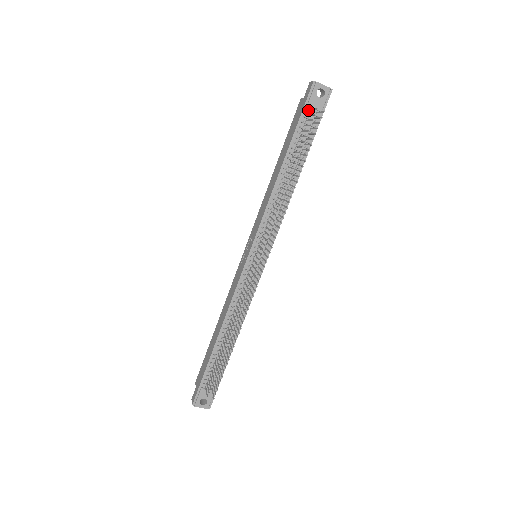
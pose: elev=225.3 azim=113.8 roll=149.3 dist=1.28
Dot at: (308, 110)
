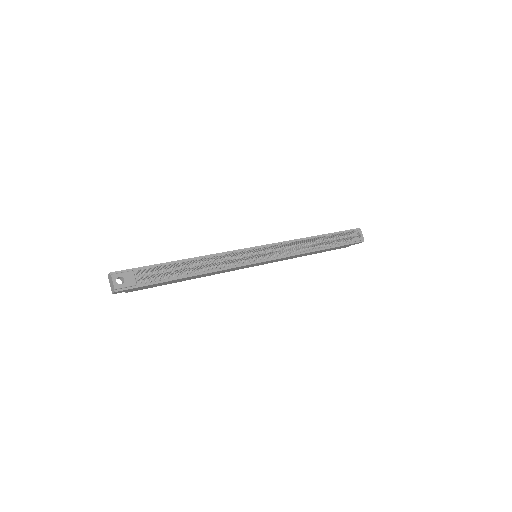
Dot at: (348, 234)
